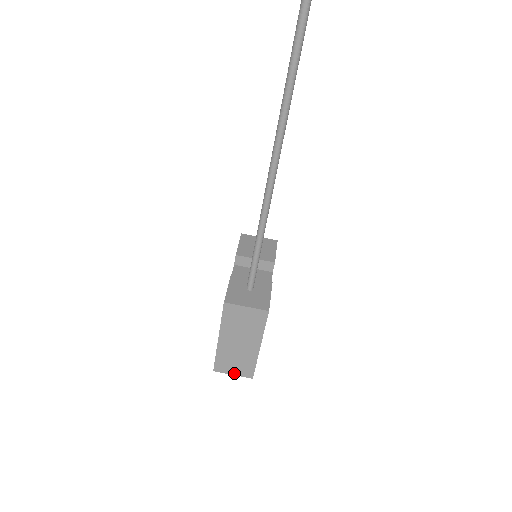
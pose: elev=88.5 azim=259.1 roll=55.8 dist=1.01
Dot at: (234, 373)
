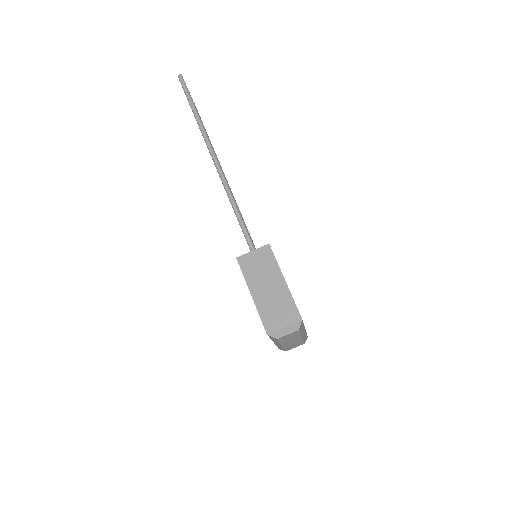
Dot at: (284, 324)
